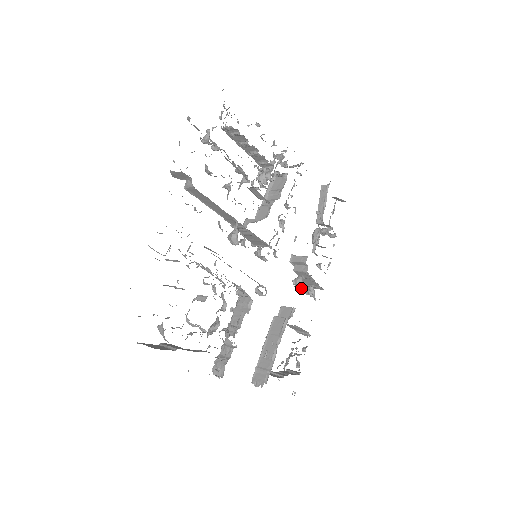
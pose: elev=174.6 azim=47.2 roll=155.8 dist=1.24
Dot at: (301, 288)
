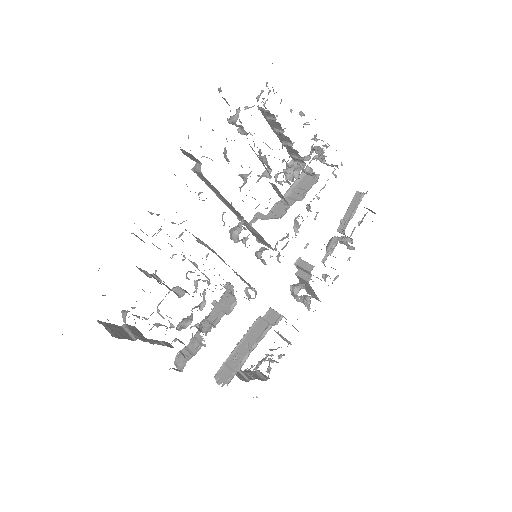
Dot at: (297, 297)
